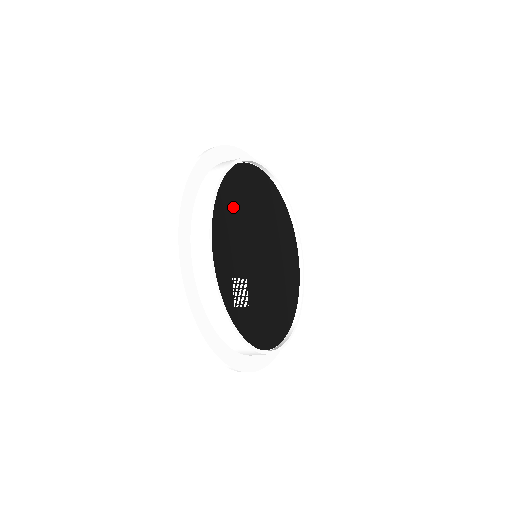
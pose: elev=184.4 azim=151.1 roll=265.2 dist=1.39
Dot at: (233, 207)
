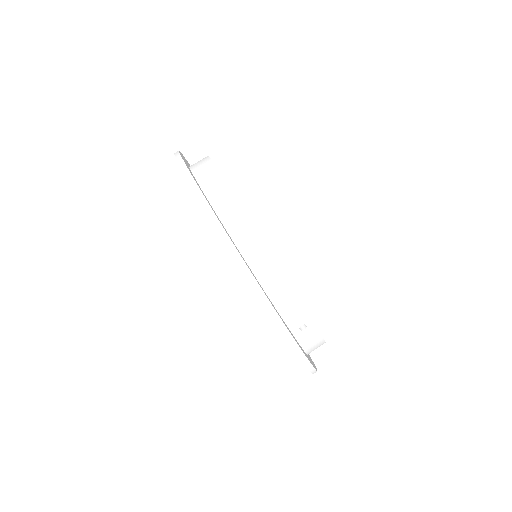
Dot at: occluded
